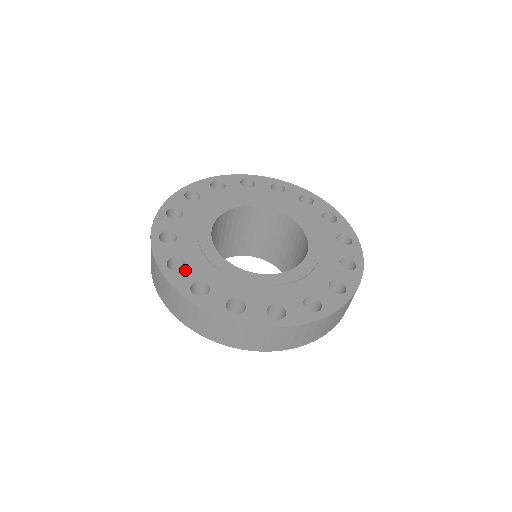
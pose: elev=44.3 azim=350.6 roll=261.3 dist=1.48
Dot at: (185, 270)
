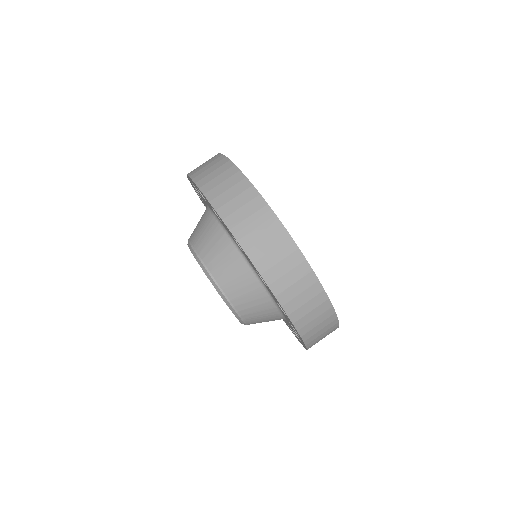
Dot at: occluded
